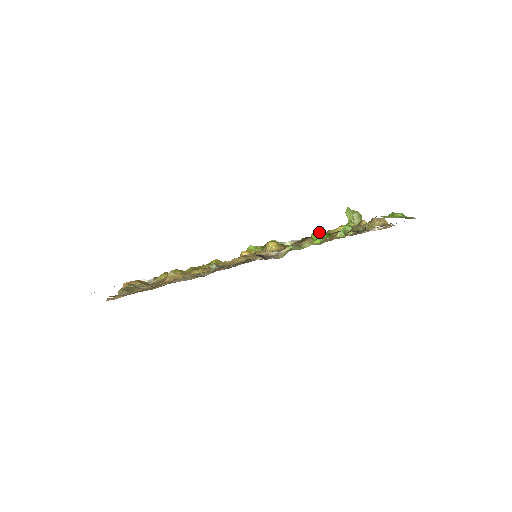
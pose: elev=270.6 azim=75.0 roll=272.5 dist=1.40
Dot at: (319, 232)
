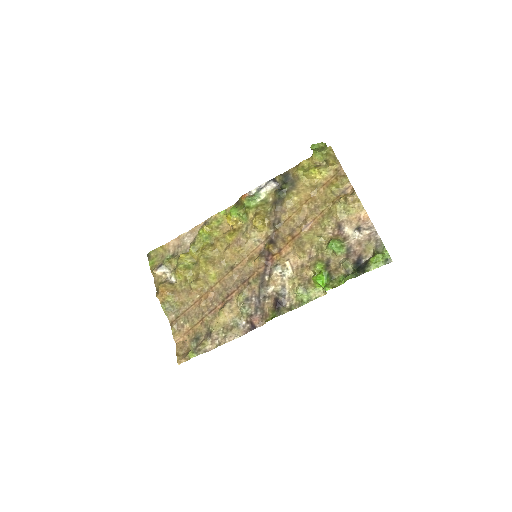
Dot at: (319, 281)
